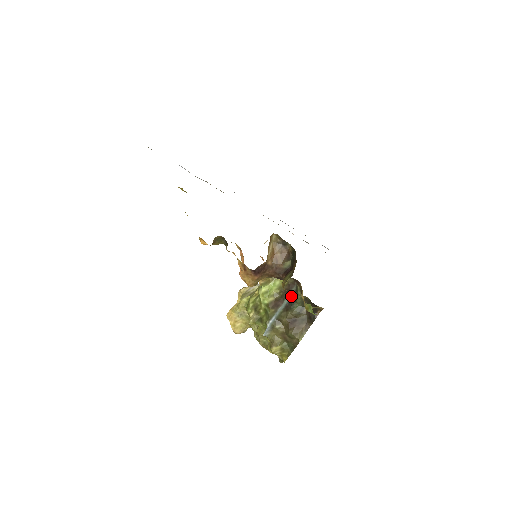
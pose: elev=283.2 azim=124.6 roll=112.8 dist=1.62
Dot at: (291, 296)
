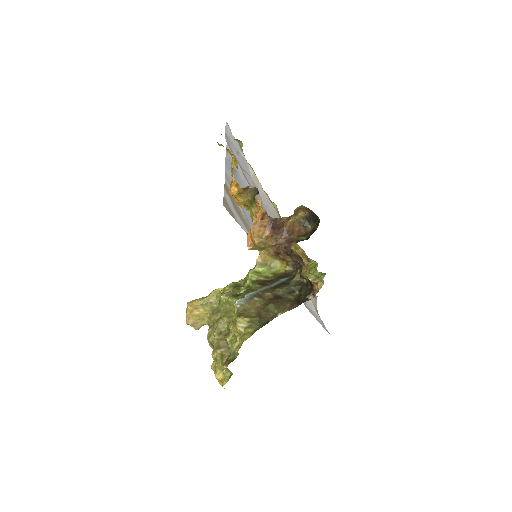
Dot at: (285, 280)
